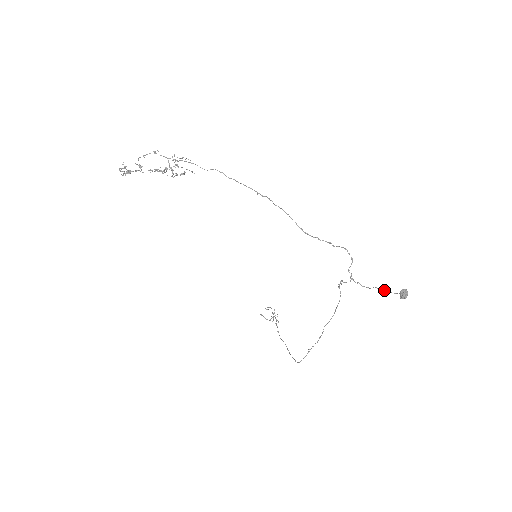
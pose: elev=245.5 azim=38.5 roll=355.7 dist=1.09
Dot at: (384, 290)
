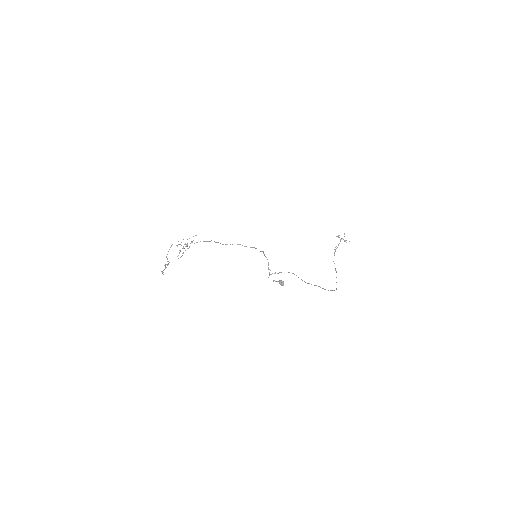
Dot at: occluded
